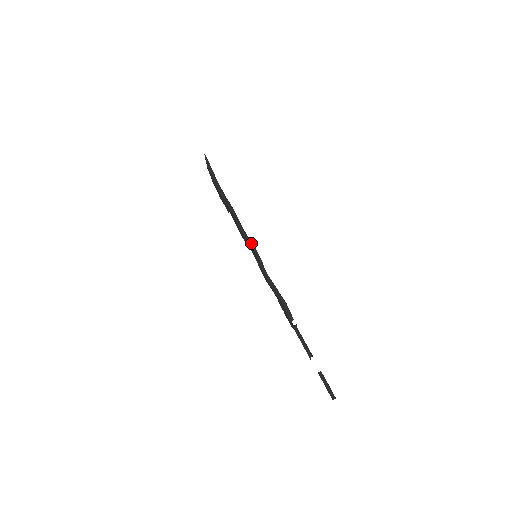
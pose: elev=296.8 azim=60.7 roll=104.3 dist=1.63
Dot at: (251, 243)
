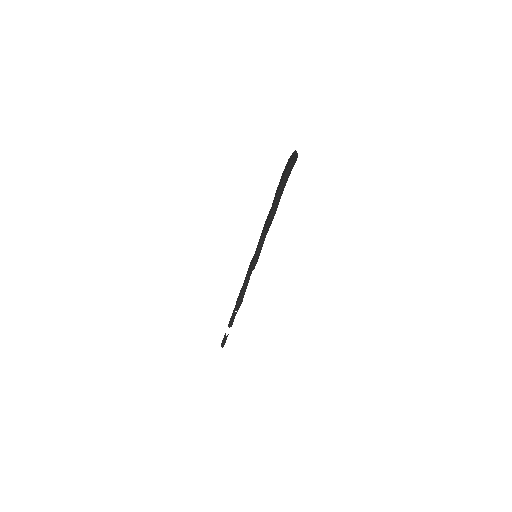
Dot at: (257, 257)
